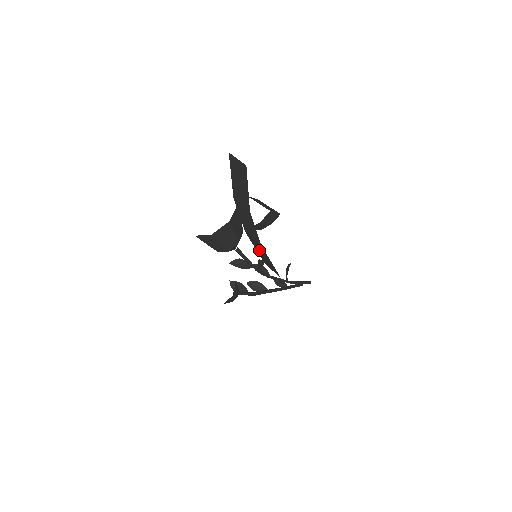
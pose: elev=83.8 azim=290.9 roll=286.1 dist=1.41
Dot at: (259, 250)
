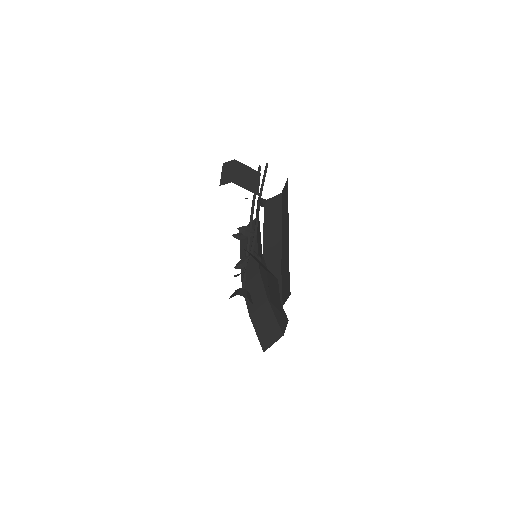
Dot at: occluded
